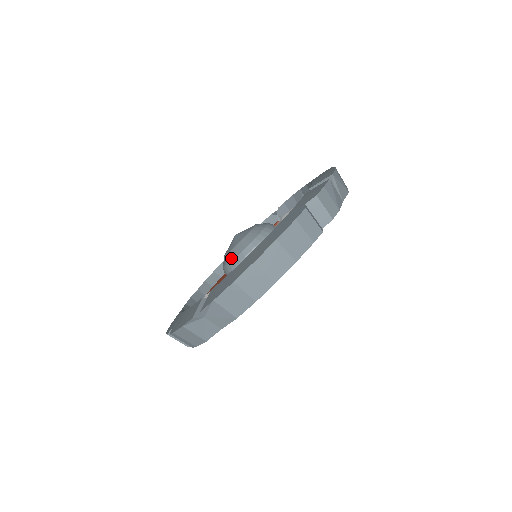
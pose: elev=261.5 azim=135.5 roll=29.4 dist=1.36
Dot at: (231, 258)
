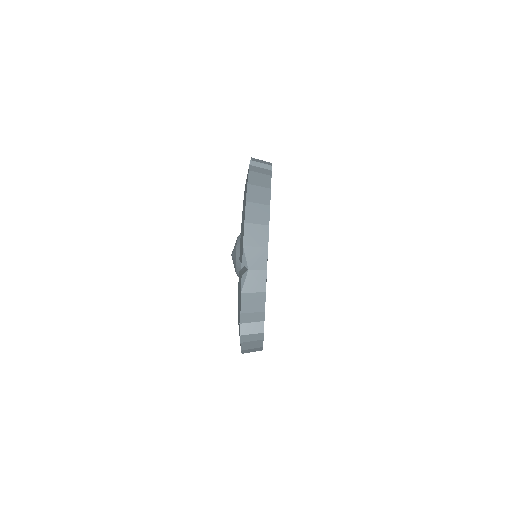
Dot at: (239, 260)
